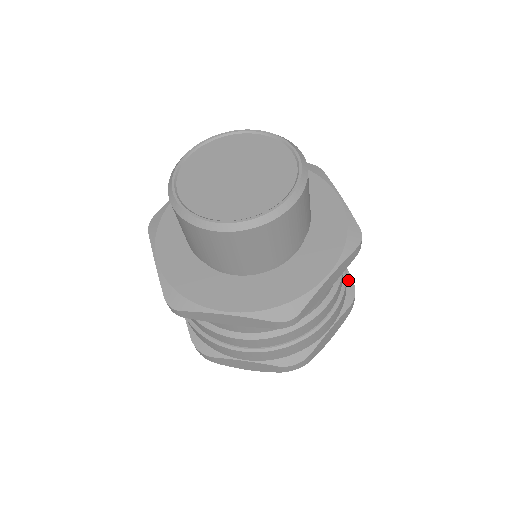
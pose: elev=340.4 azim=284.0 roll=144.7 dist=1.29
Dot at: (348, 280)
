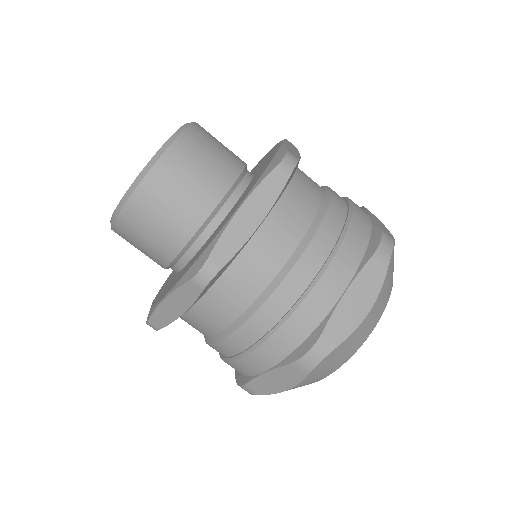
Dot at: (373, 232)
